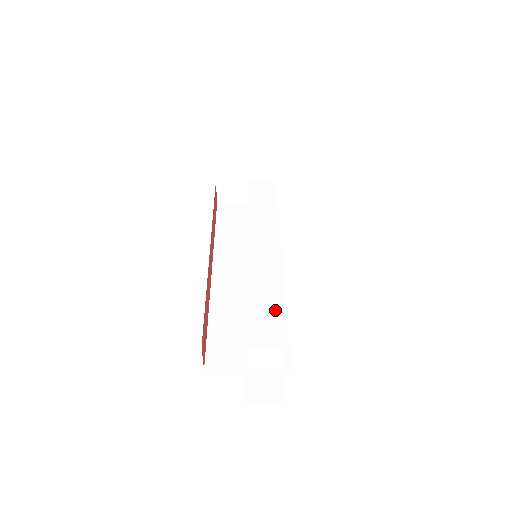
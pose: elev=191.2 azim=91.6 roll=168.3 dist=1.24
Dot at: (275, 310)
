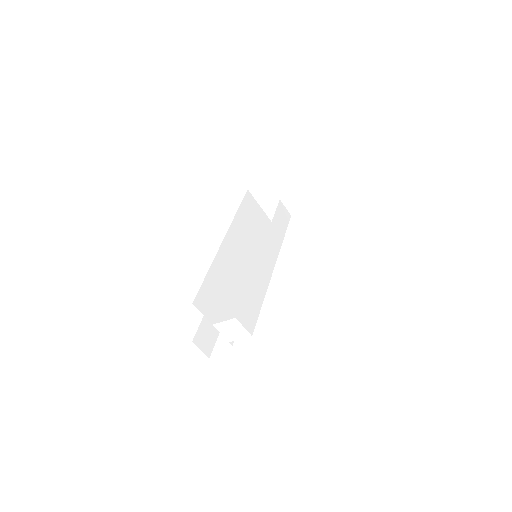
Dot at: (257, 307)
